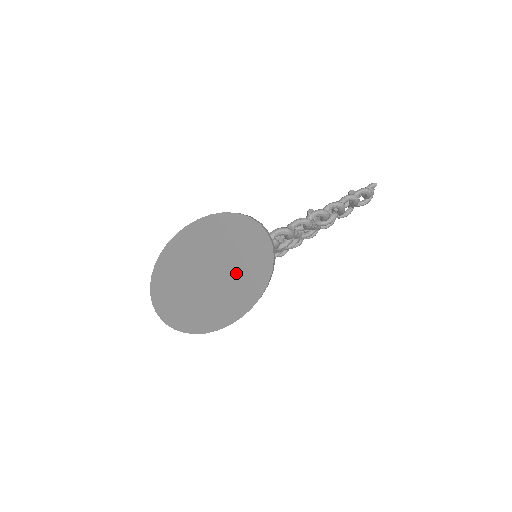
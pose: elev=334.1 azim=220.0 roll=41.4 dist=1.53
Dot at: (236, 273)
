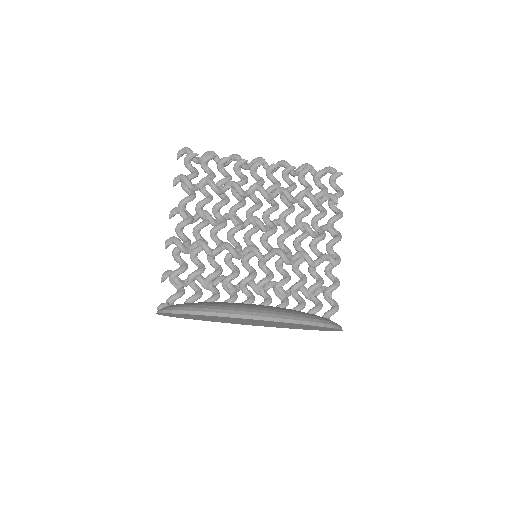
Dot at: occluded
